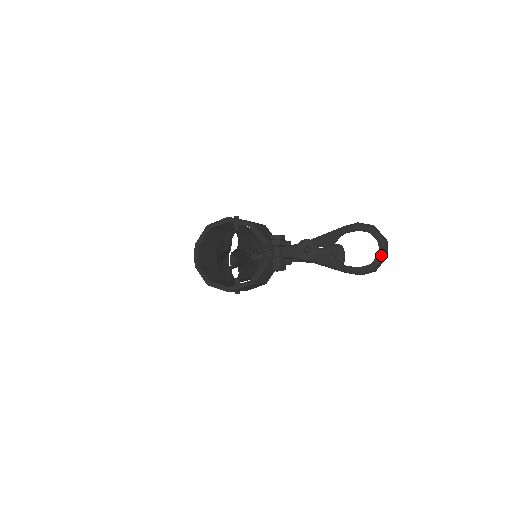
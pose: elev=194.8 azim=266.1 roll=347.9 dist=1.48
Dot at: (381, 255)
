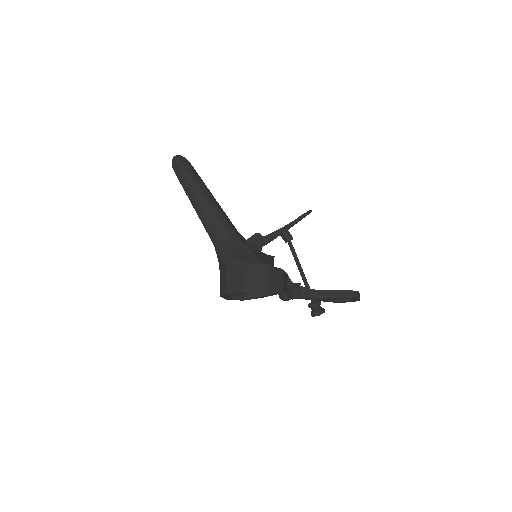
Dot at: occluded
